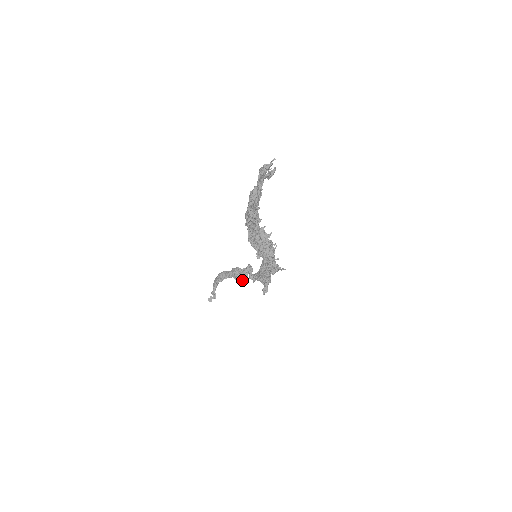
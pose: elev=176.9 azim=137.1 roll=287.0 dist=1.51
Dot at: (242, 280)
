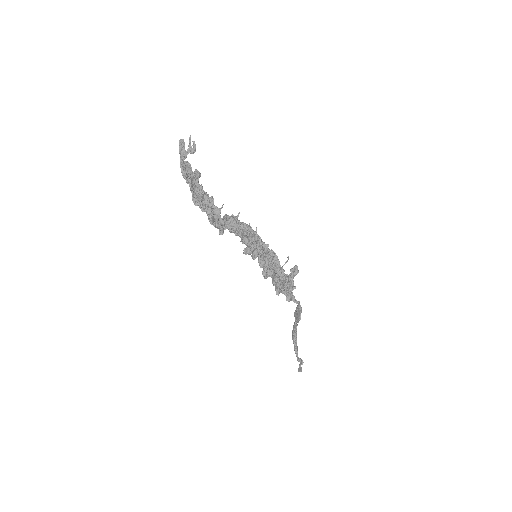
Dot at: (298, 317)
